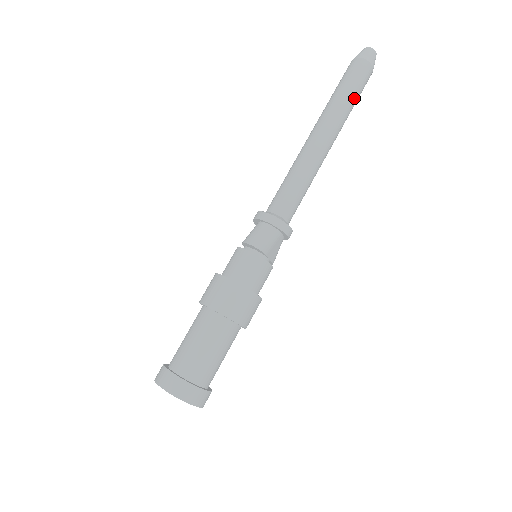
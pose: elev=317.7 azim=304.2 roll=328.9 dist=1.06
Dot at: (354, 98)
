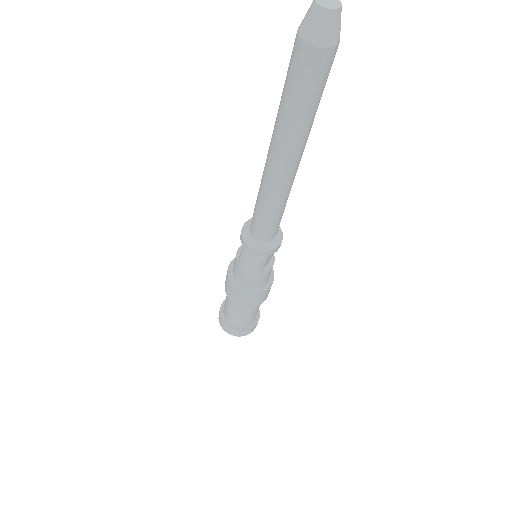
Dot at: (314, 107)
